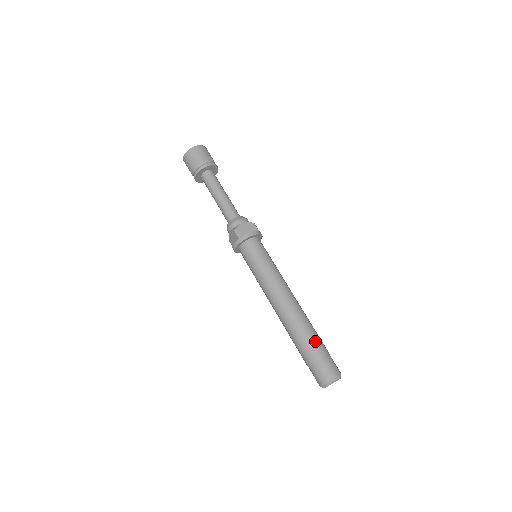
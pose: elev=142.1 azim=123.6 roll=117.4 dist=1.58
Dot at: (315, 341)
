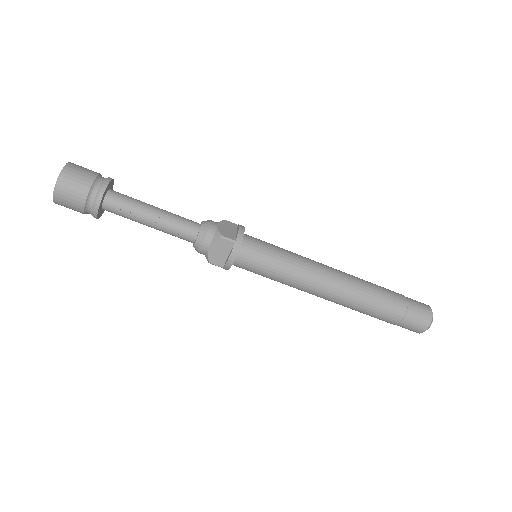
Dot at: (390, 291)
